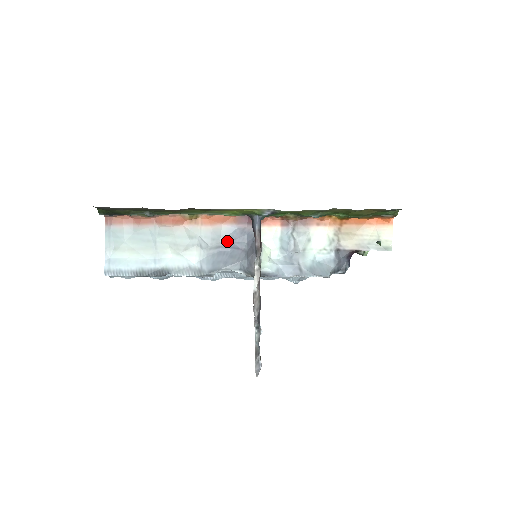
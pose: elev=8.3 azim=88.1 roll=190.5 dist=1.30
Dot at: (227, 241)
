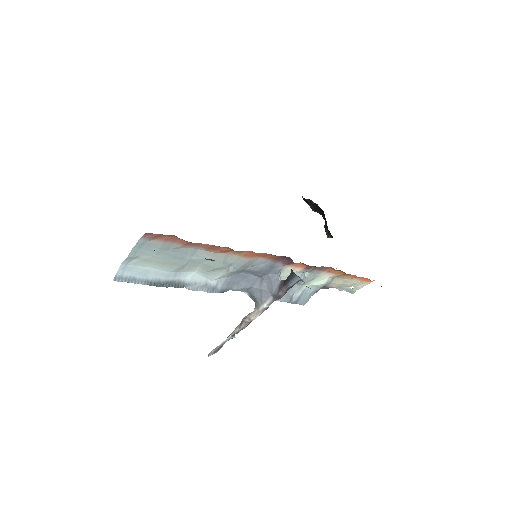
Dot at: (253, 270)
